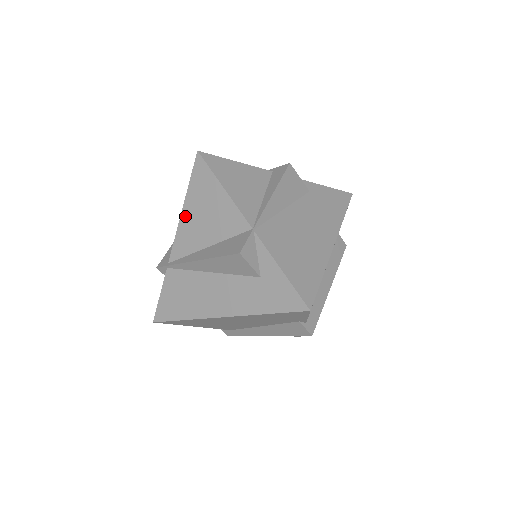
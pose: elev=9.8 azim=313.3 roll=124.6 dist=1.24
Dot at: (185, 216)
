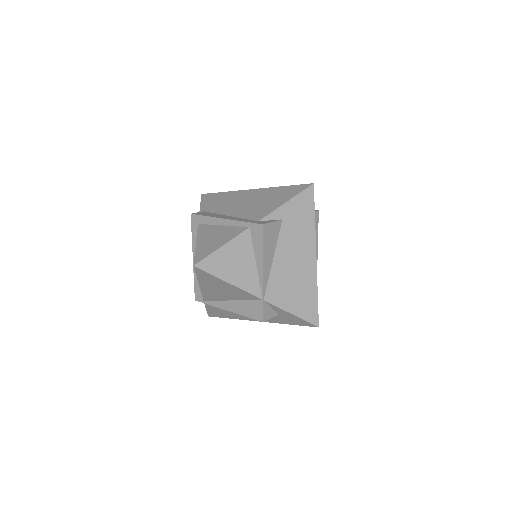
Dot at: (204, 288)
